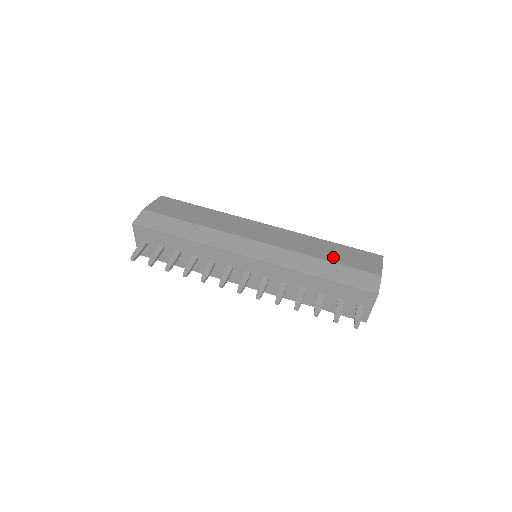
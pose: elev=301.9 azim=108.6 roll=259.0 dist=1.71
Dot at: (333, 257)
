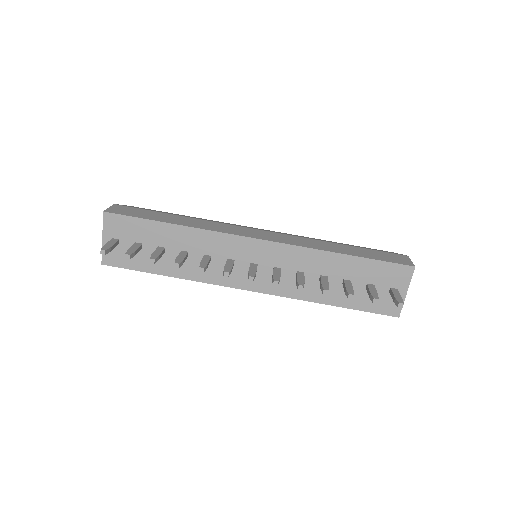
Dot at: occluded
